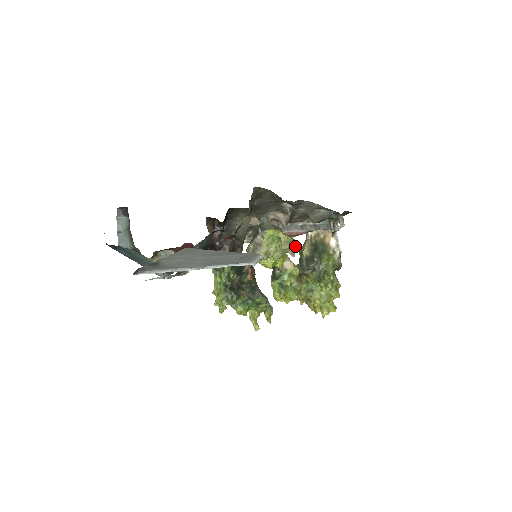
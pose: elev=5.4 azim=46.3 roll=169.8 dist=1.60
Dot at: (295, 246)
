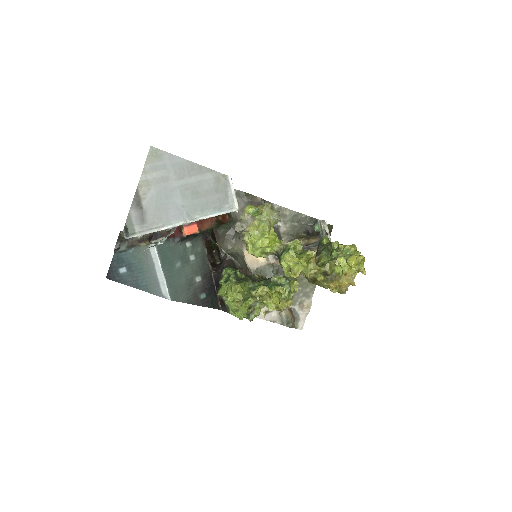
Dot at: (276, 211)
